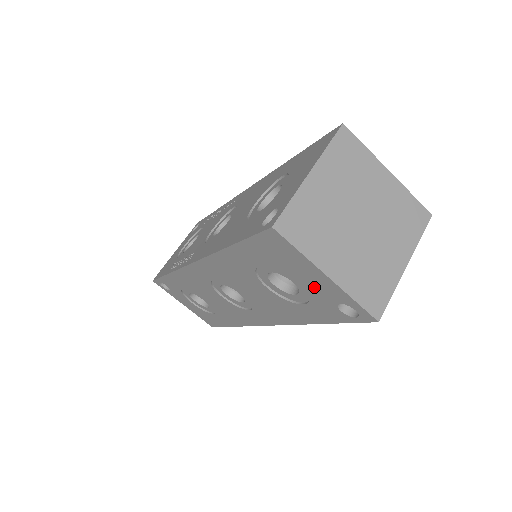
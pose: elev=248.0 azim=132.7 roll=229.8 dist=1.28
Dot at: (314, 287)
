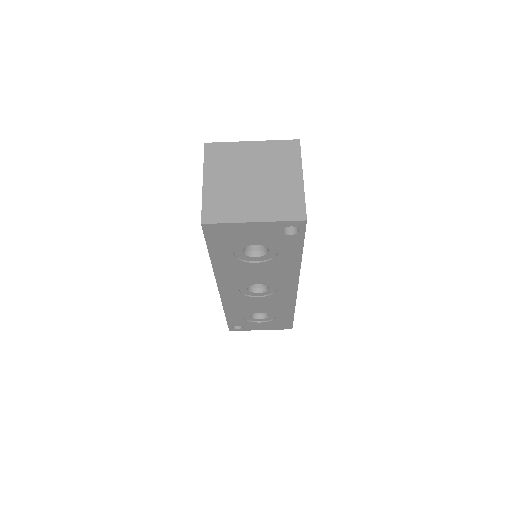
Dot at: (262, 235)
